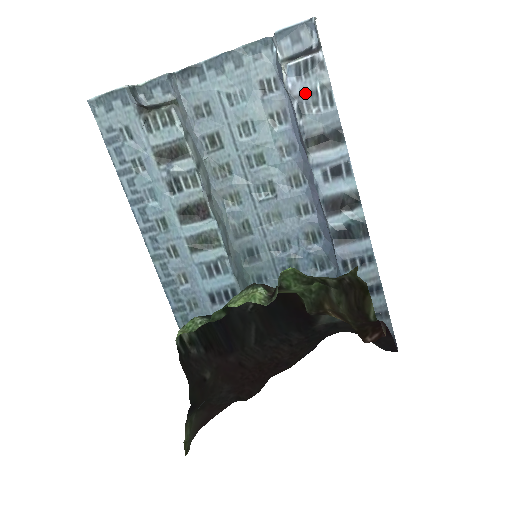
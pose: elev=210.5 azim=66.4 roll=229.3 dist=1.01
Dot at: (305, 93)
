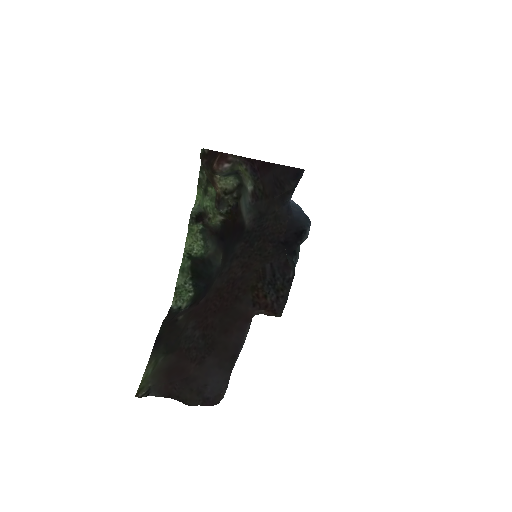
Dot at: occluded
